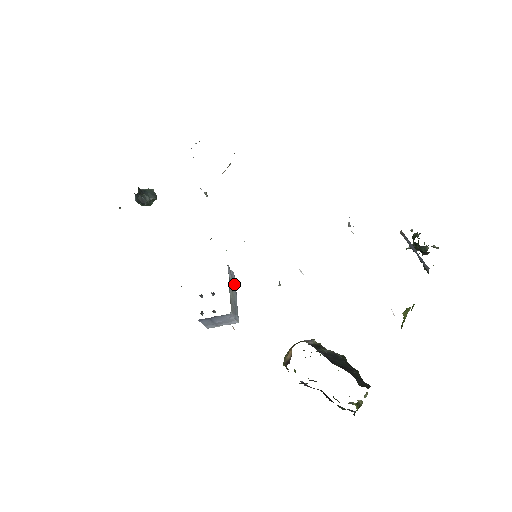
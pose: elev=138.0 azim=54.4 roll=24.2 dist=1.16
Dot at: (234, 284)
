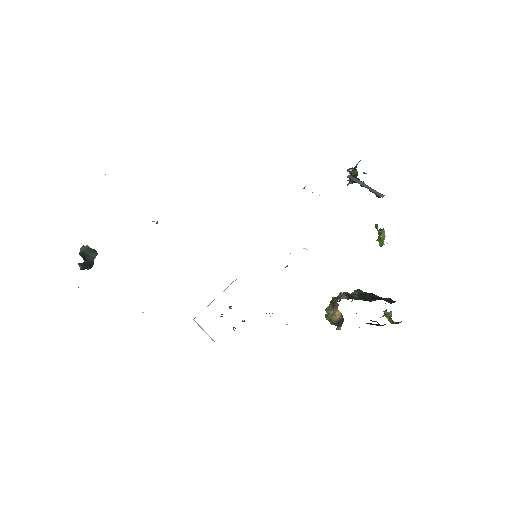
Dot at: occluded
